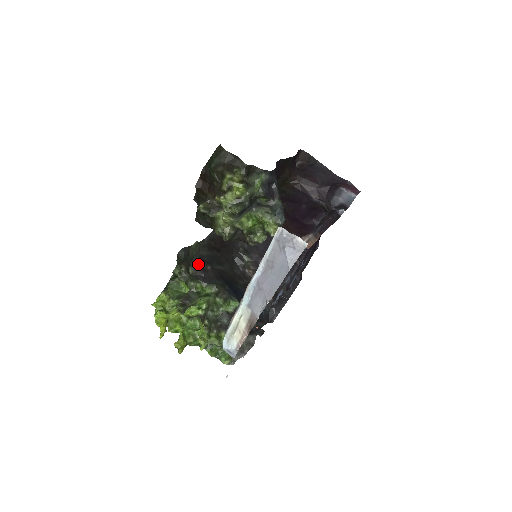
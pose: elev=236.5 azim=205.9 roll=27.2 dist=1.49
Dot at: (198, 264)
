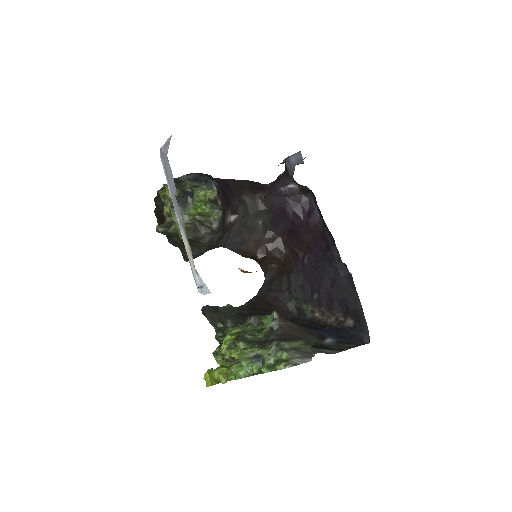
Dot at: (235, 318)
